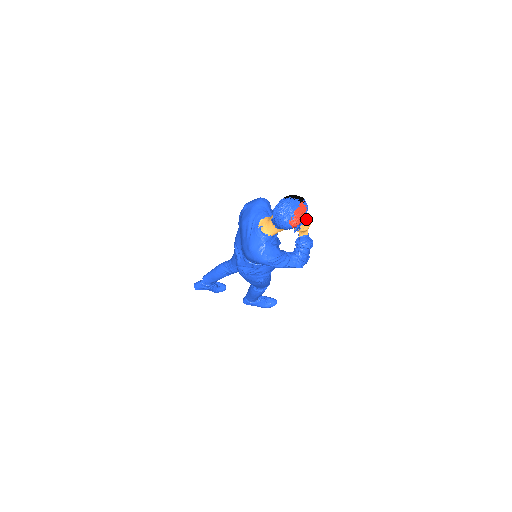
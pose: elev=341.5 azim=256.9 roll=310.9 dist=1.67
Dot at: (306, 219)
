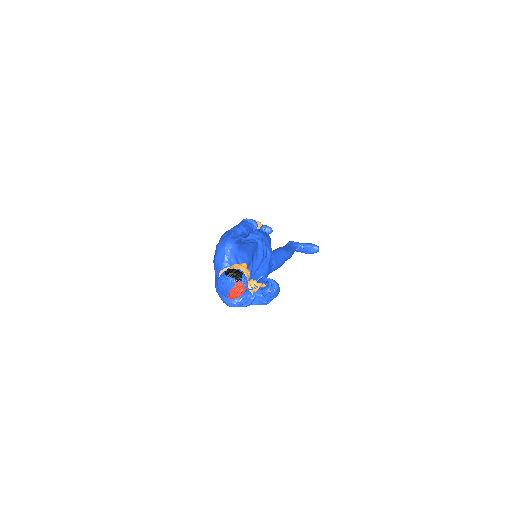
Dot at: (252, 285)
